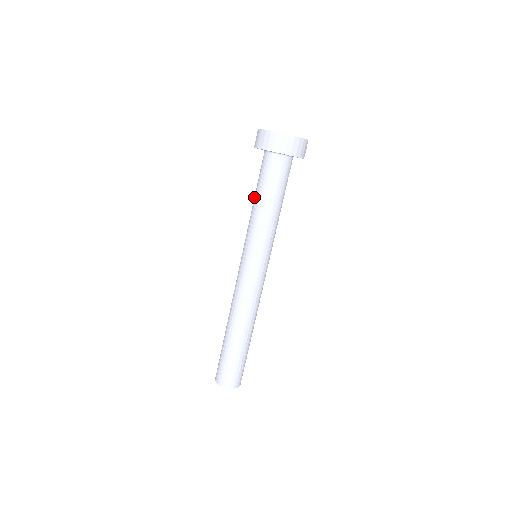
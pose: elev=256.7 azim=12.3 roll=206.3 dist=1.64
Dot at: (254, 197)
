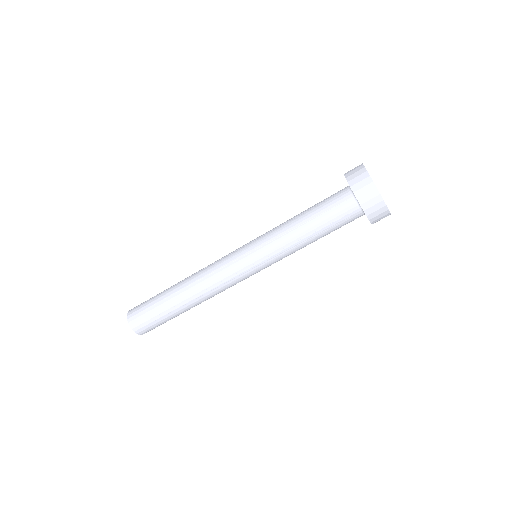
Dot at: (303, 211)
